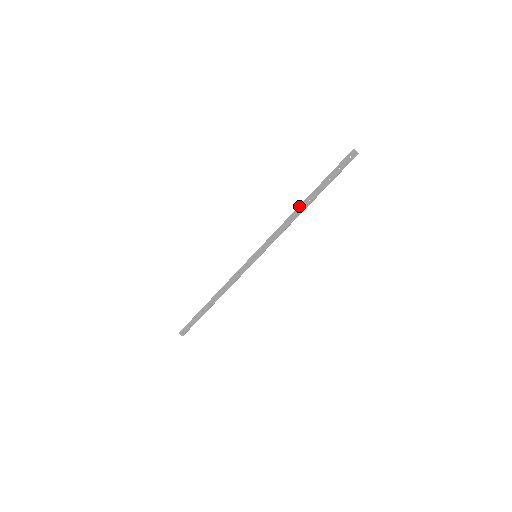
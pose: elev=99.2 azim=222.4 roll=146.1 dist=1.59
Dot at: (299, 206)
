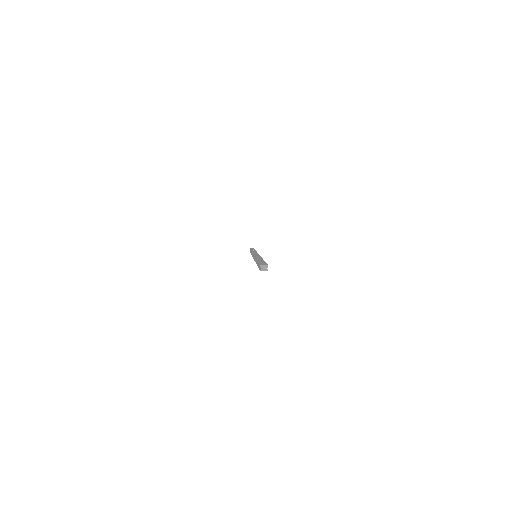
Dot at: occluded
